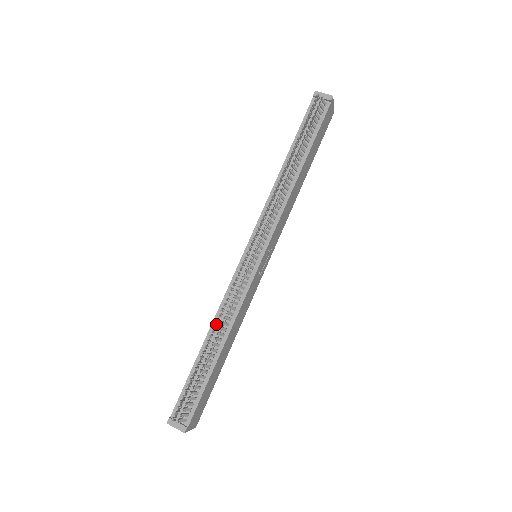
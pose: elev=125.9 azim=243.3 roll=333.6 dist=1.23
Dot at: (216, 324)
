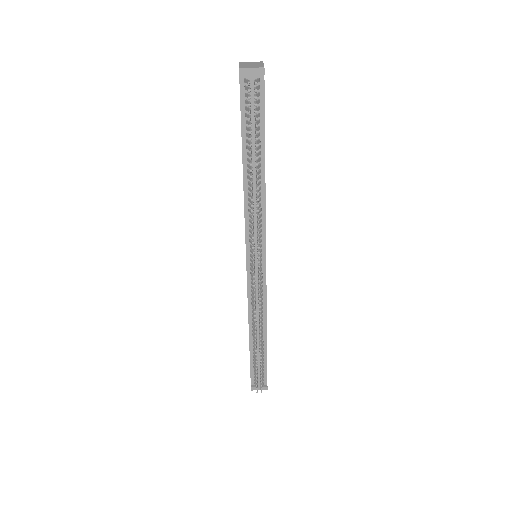
Dot at: (253, 325)
